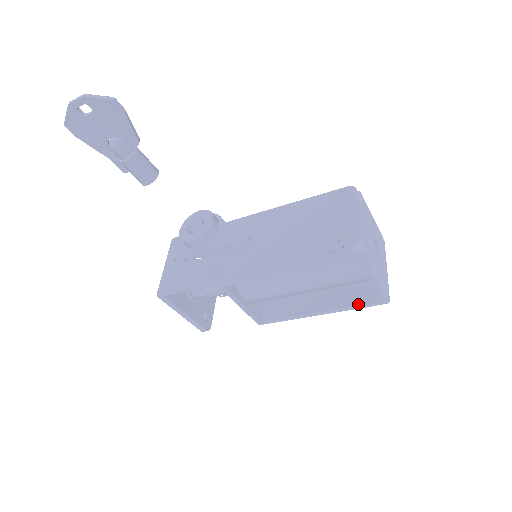
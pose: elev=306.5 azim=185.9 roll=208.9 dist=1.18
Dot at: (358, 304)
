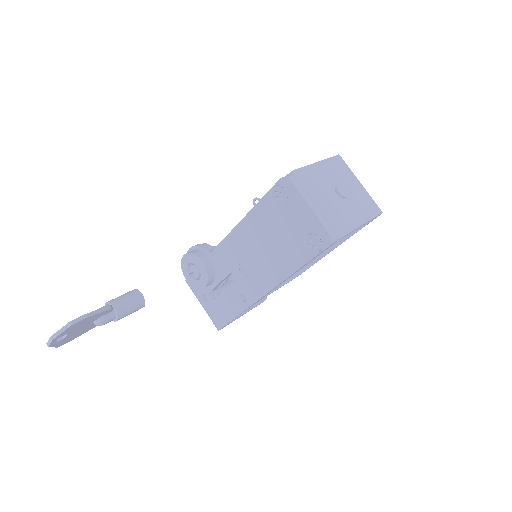
Dot at: (359, 228)
